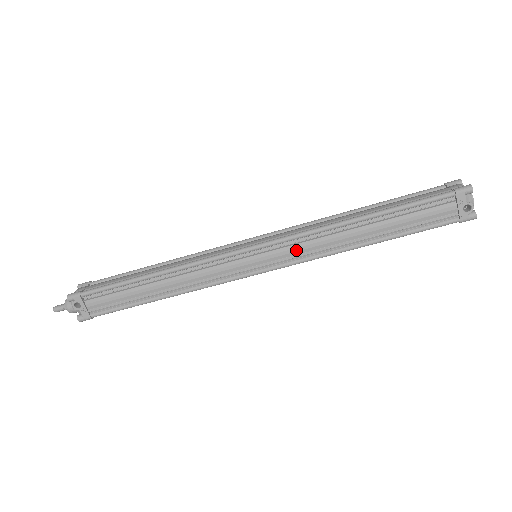
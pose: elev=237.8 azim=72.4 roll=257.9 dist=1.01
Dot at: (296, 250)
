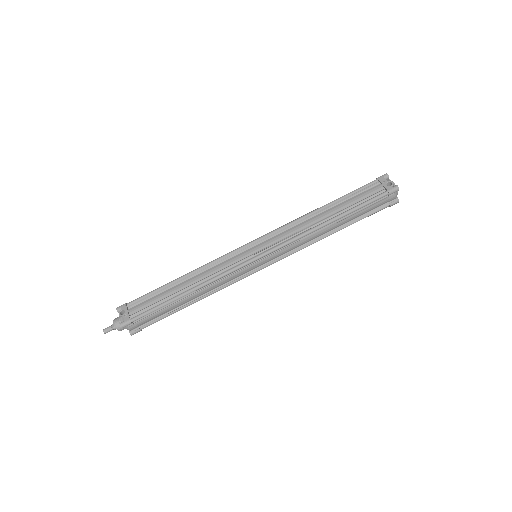
Dot at: (281, 236)
